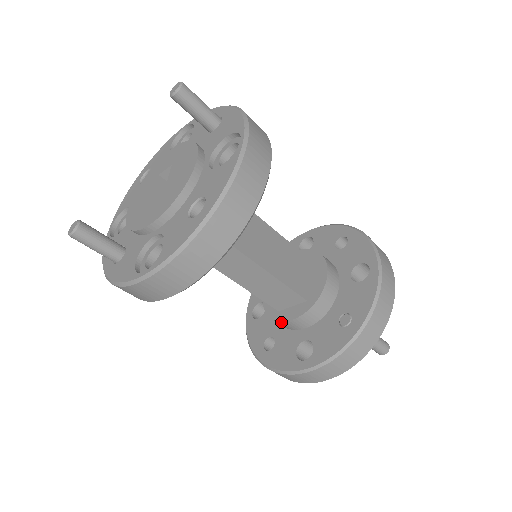
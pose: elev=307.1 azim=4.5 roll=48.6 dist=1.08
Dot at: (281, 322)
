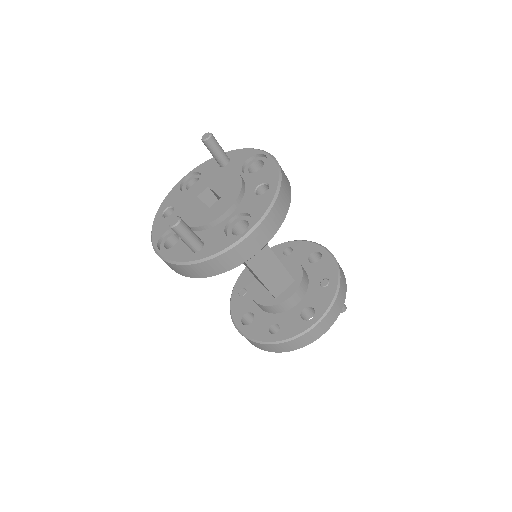
Dot at: (282, 303)
